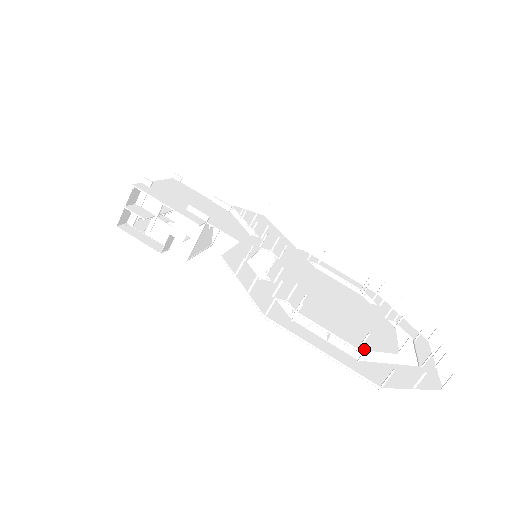
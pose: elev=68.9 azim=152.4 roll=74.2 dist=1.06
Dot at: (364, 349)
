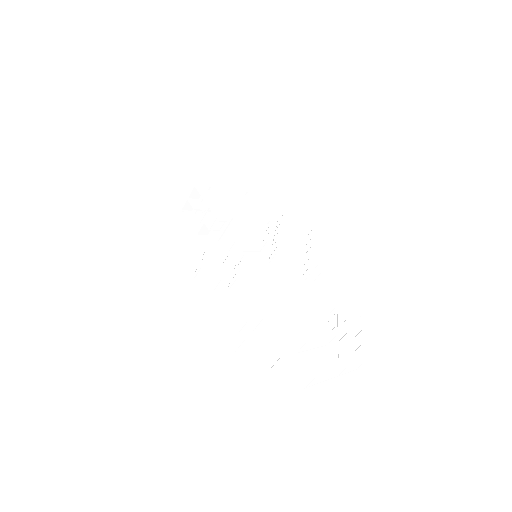
Dot at: (260, 331)
